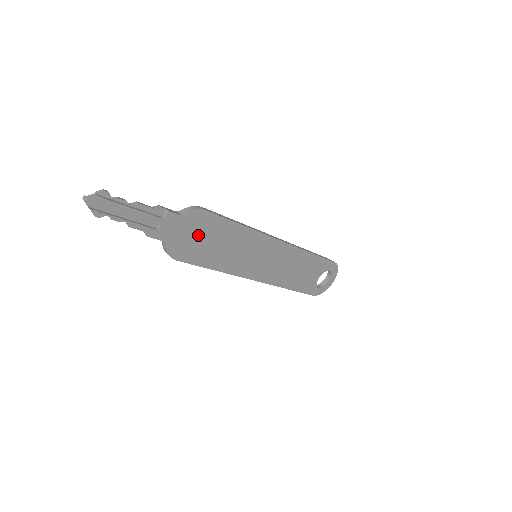
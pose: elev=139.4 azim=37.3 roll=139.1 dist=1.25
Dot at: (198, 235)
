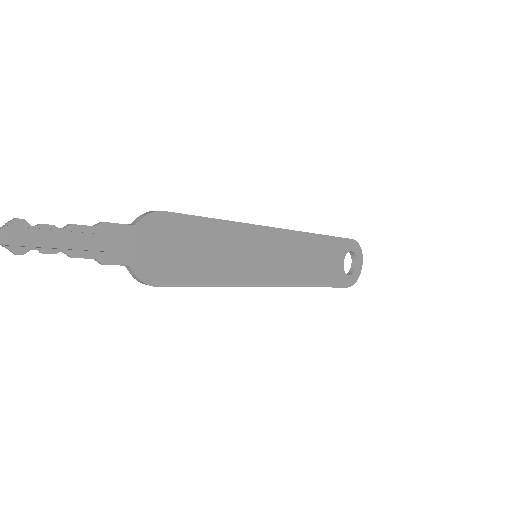
Dot at: (169, 246)
